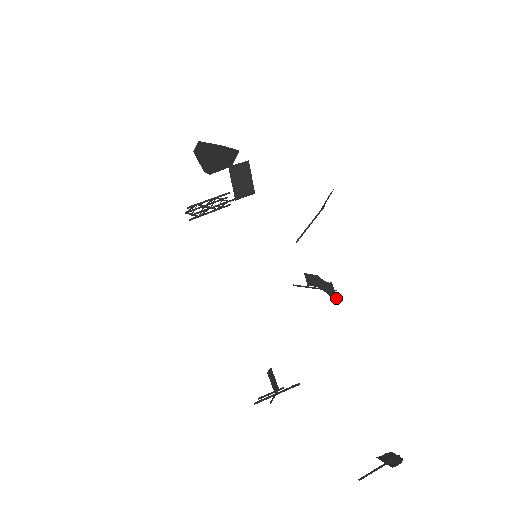
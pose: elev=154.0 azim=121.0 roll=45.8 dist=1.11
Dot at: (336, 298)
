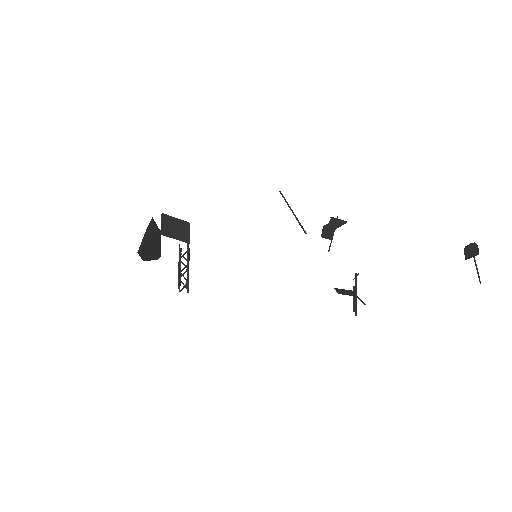
Dot at: (344, 221)
